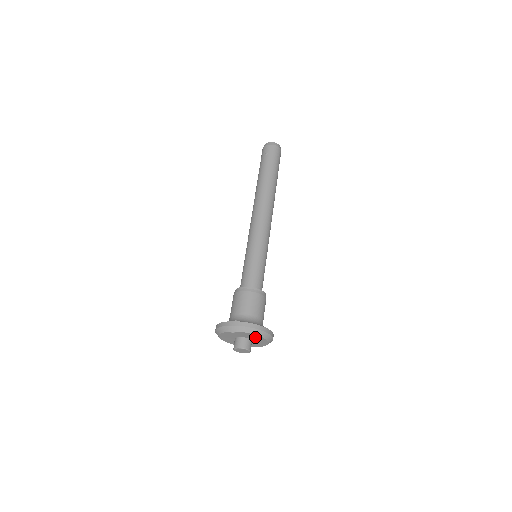
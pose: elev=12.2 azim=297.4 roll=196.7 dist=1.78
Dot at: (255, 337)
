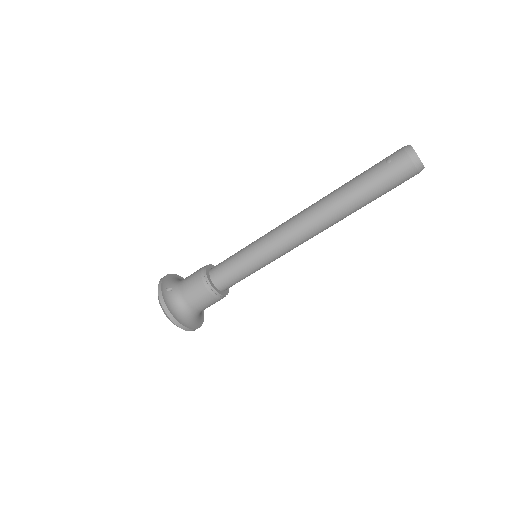
Dot at: occluded
